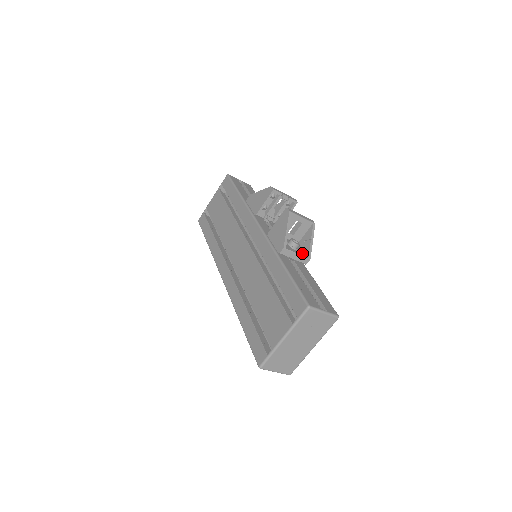
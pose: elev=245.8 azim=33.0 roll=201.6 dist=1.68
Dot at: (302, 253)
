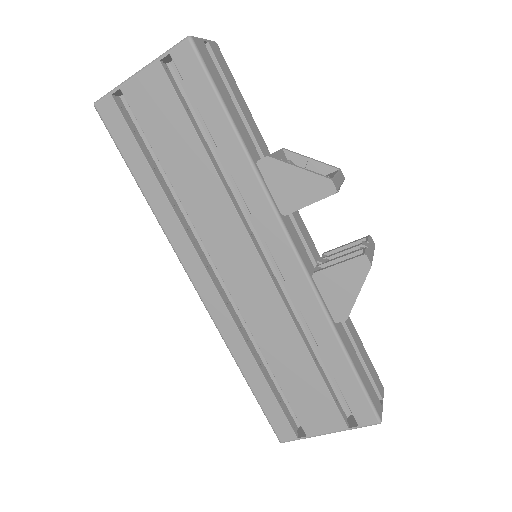
Dot at: occluded
